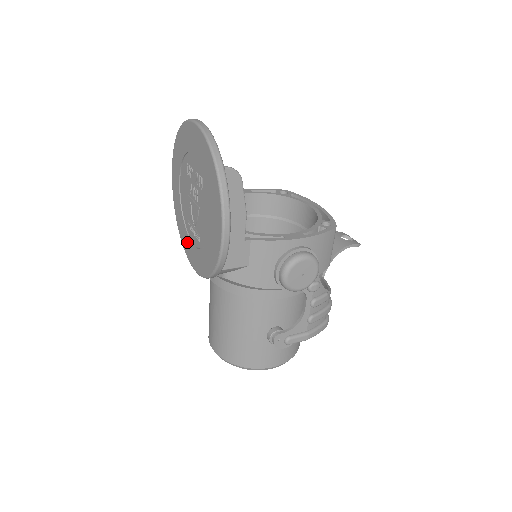
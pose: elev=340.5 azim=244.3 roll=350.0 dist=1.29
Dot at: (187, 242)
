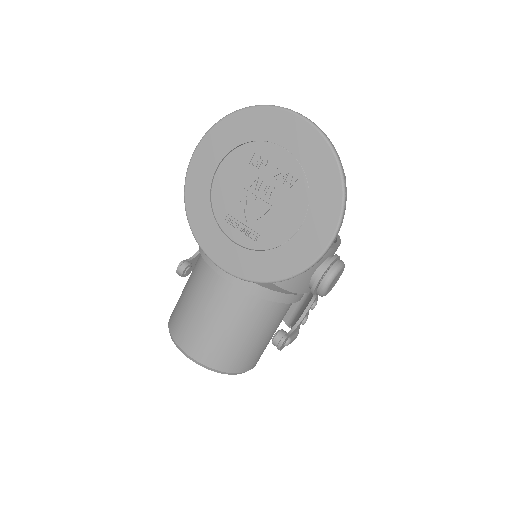
Dot at: (215, 238)
